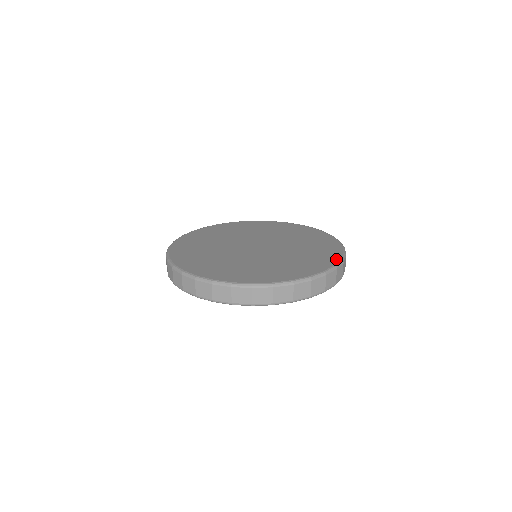
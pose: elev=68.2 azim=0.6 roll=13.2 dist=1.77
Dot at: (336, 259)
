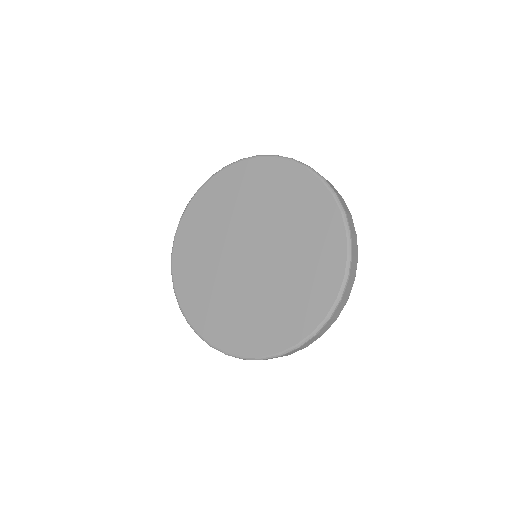
Dot at: (330, 200)
